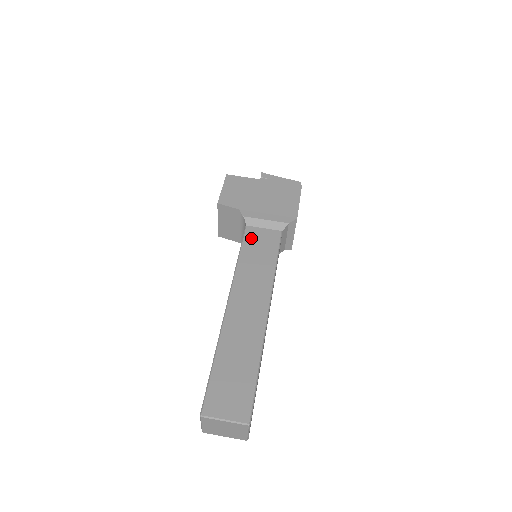
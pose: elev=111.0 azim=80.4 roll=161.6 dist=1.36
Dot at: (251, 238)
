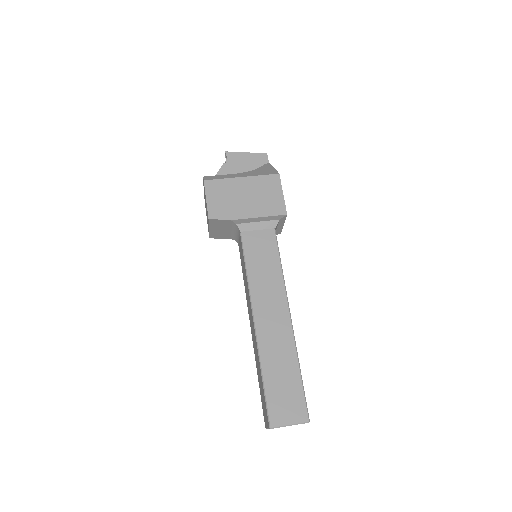
Dot at: (250, 245)
